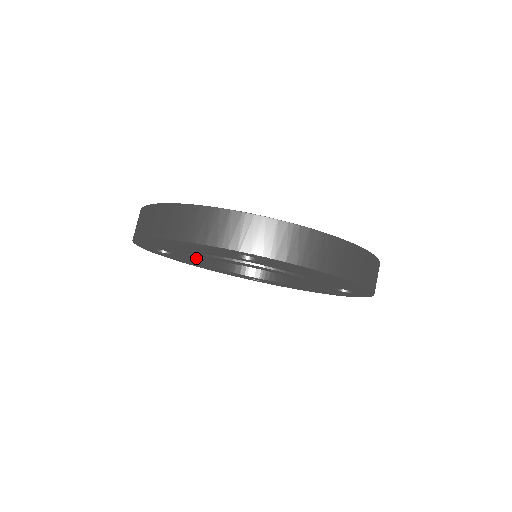
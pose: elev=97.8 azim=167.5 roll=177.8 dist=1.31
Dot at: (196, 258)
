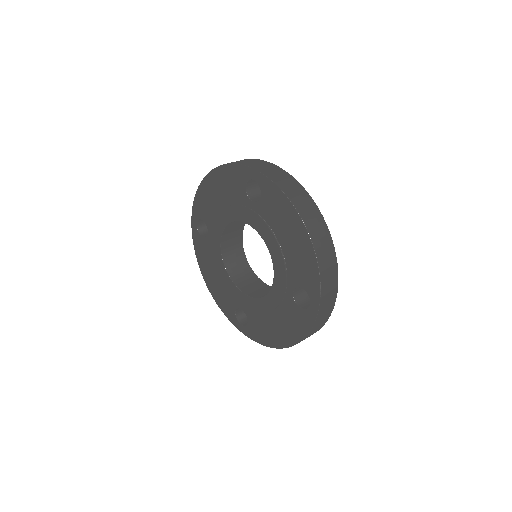
Dot at: (220, 225)
